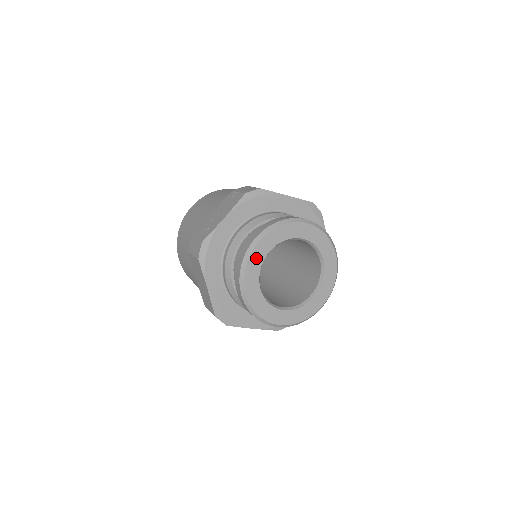
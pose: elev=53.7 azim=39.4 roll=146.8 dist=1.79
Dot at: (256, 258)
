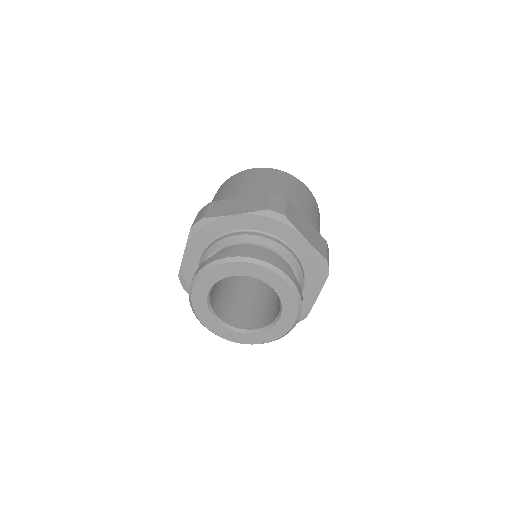
Dot at: (199, 302)
